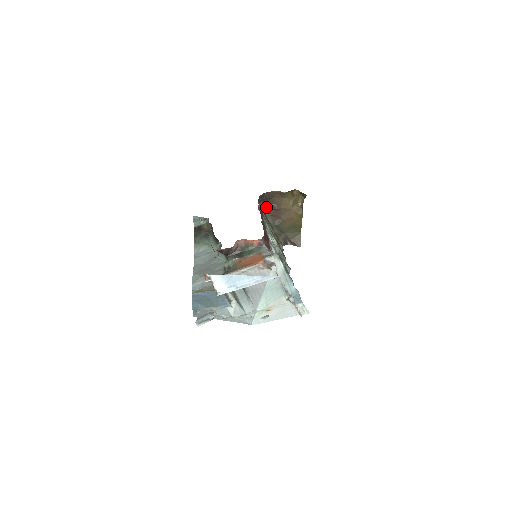
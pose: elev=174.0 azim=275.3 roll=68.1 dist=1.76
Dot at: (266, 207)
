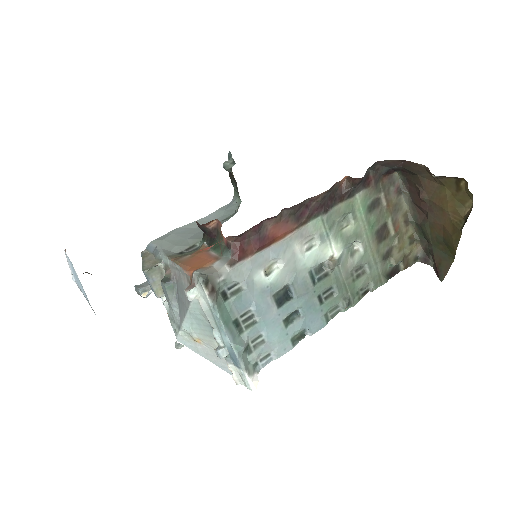
Dot at: (408, 184)
